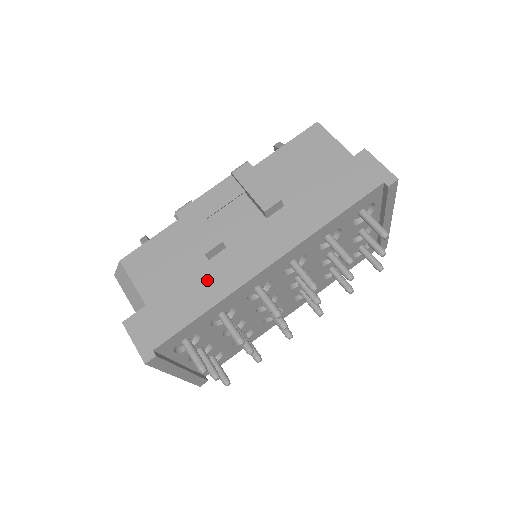
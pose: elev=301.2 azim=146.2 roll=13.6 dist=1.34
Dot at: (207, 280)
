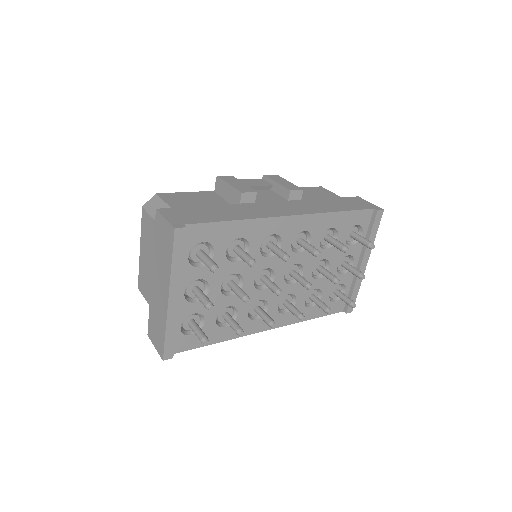
Dot at: (238, 209)
